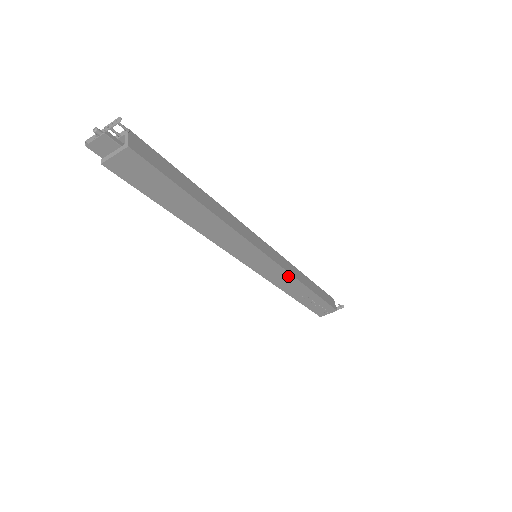
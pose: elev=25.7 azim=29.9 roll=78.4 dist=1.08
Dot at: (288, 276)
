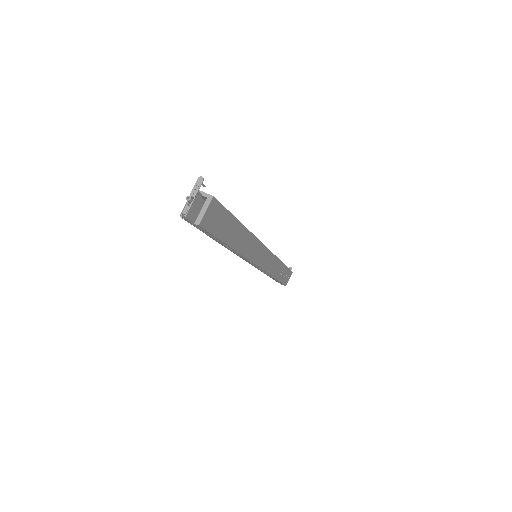
Dot at: (274, 259)
